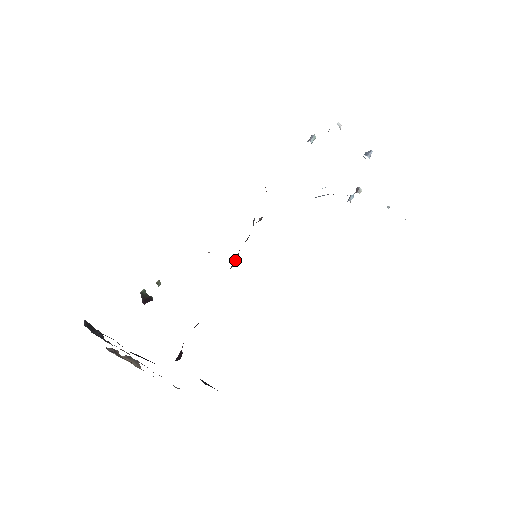
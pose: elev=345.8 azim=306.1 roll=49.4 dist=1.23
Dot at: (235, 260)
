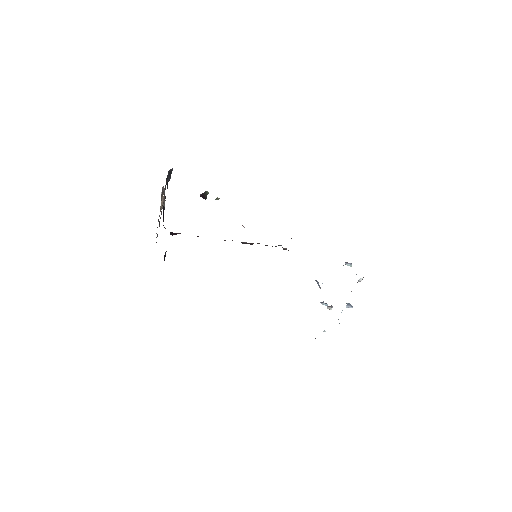
Dot at: (249, 243)
